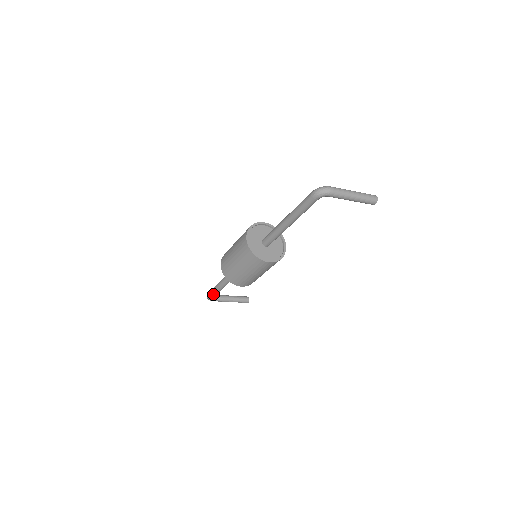
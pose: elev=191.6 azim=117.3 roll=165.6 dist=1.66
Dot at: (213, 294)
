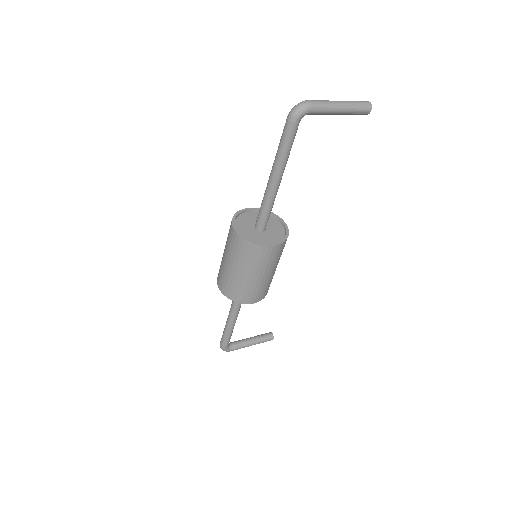
Dot at: (226, 339)
